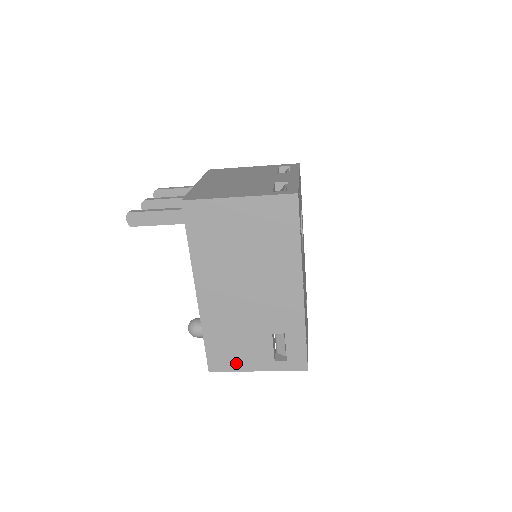
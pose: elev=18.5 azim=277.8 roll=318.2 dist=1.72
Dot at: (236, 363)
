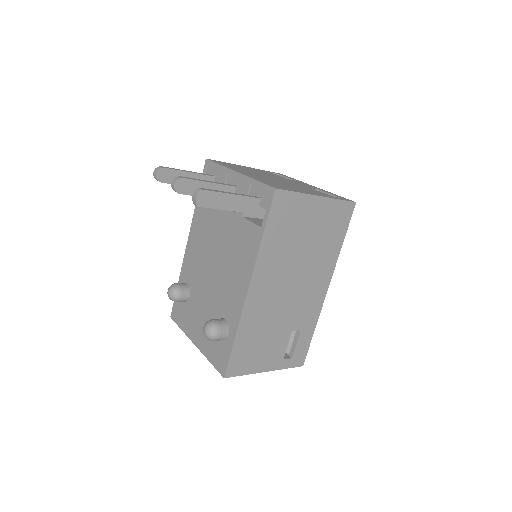
Dot at: (252, 365)
